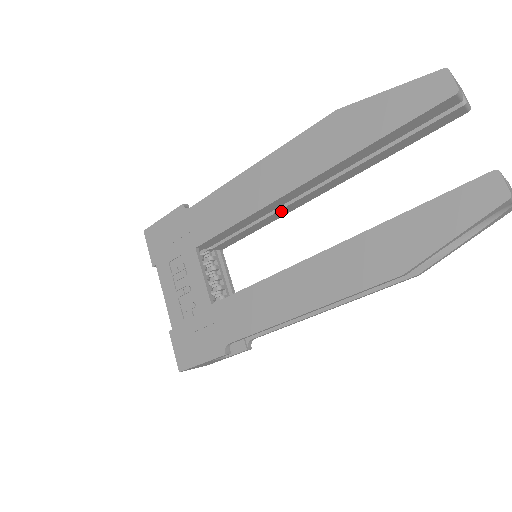
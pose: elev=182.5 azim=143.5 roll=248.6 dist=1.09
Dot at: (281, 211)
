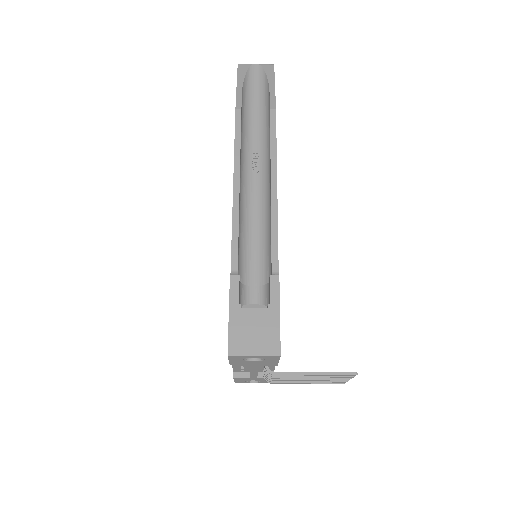
Dot at: occluded
